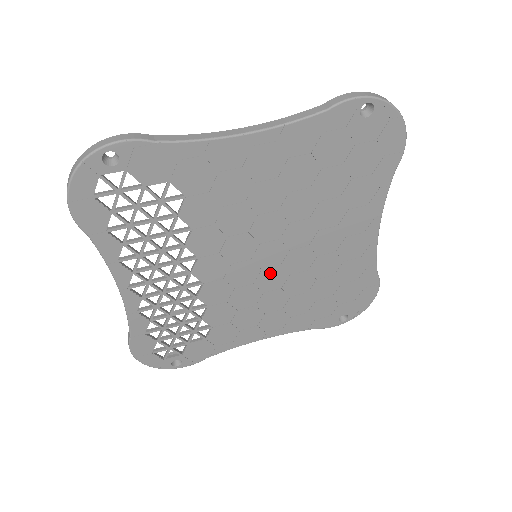
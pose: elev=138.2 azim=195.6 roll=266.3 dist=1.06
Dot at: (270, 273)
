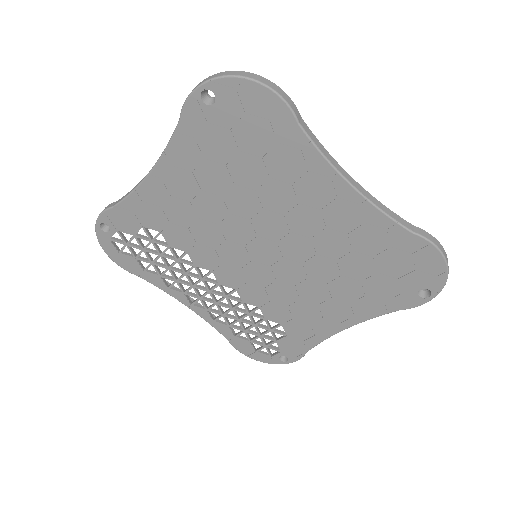
Dot at: (282, 267)
